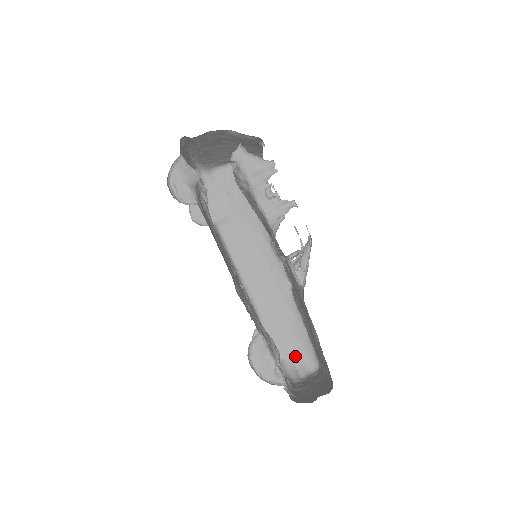
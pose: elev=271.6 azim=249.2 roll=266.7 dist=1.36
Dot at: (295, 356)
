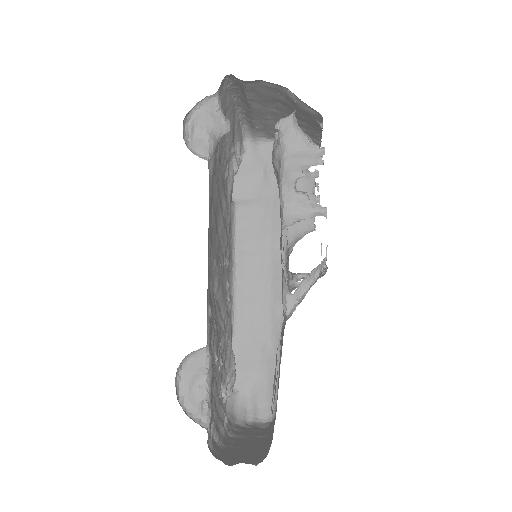
Dot at: (253, 393)
